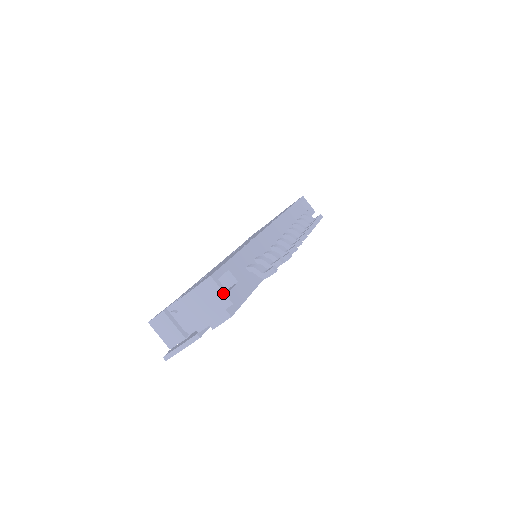
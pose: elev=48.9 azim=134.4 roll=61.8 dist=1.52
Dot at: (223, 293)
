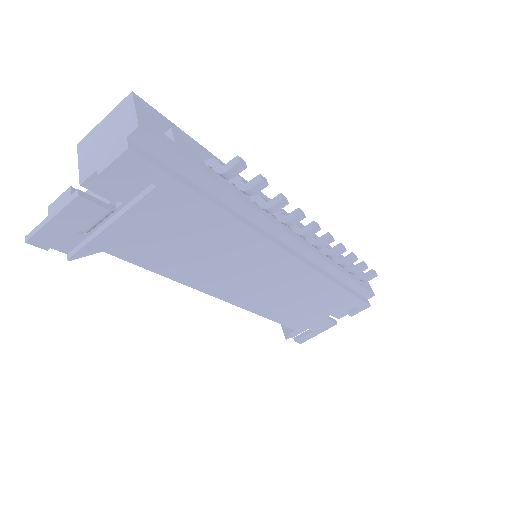
Dot at: (135, 112)
